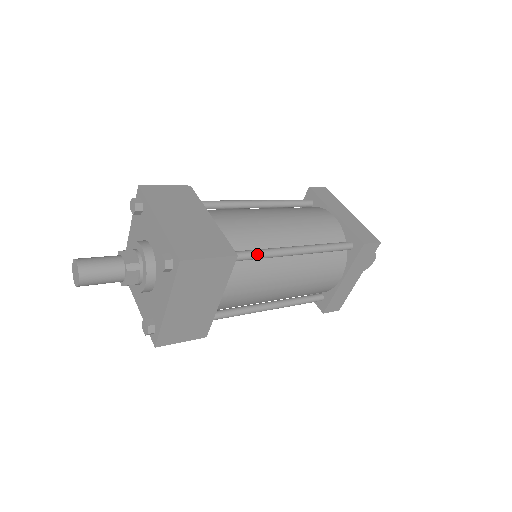
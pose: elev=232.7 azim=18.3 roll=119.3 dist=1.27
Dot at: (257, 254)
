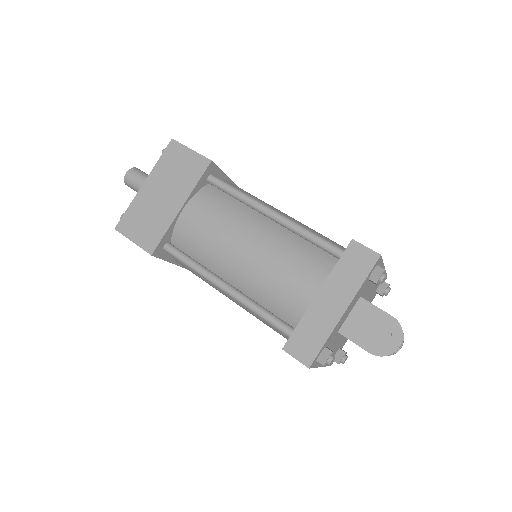
Dot at: (234, 188)
